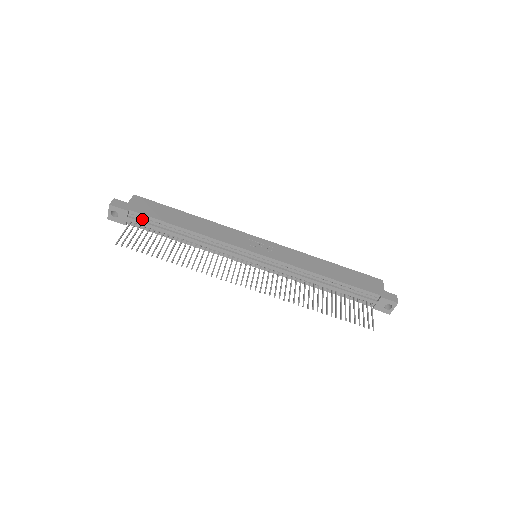
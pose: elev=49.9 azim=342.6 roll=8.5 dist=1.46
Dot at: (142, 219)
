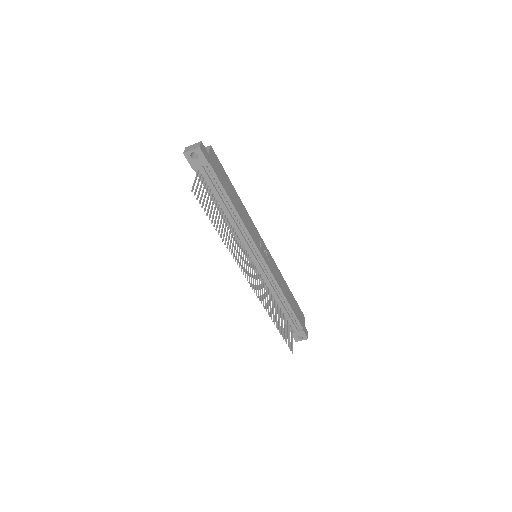
Dot at: (211, 176)
